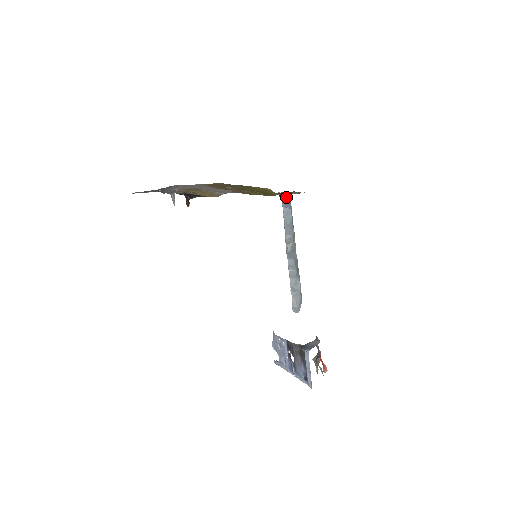
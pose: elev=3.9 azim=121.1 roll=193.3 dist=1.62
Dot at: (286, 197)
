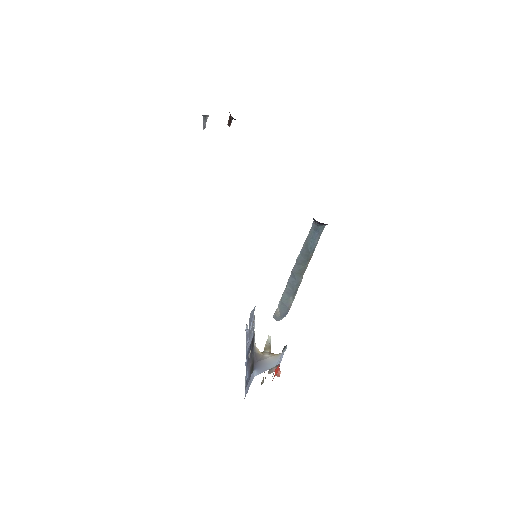
Dot at: (318, 224)
